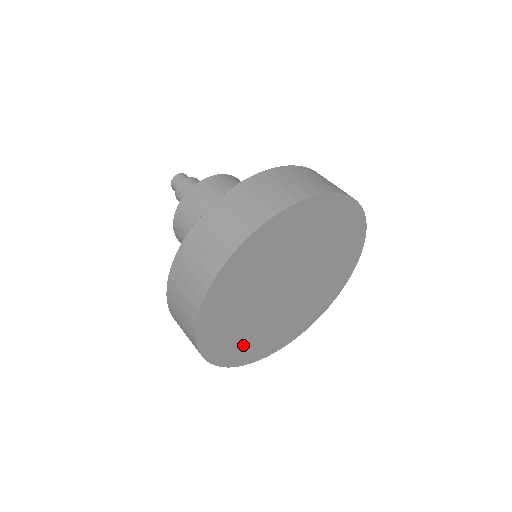
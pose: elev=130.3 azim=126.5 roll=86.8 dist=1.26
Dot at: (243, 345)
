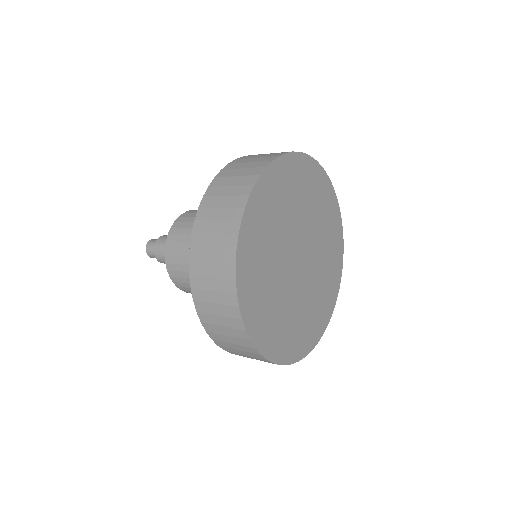
Dot at: (268, 318)
